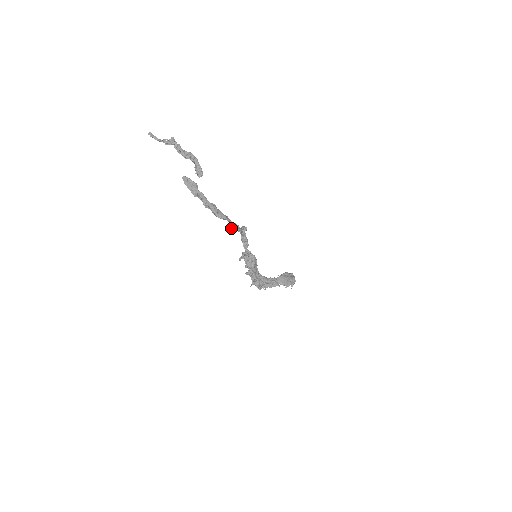
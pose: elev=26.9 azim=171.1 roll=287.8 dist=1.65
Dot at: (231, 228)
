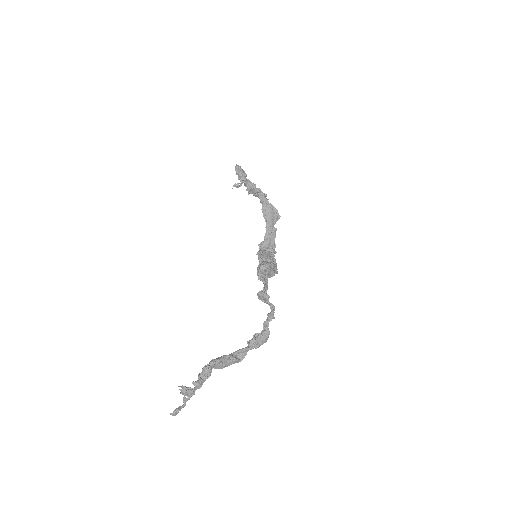
Dot at: occluded
